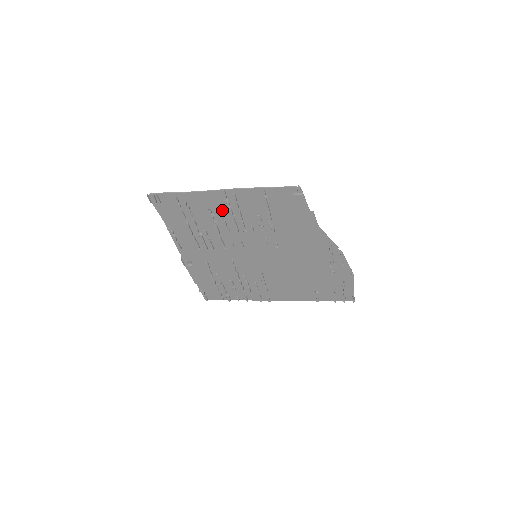
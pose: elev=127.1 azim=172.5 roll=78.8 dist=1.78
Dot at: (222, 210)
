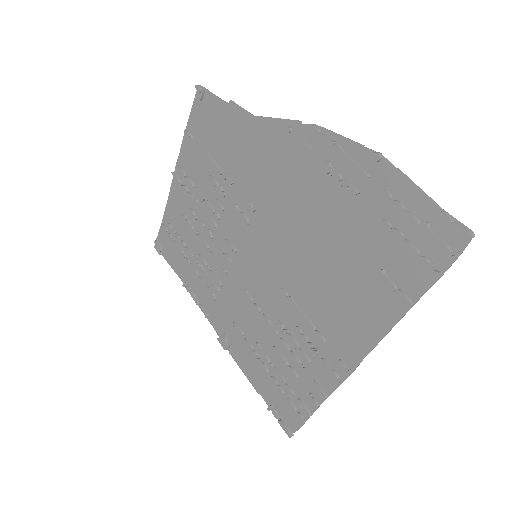
Dot at: (190, 204)
